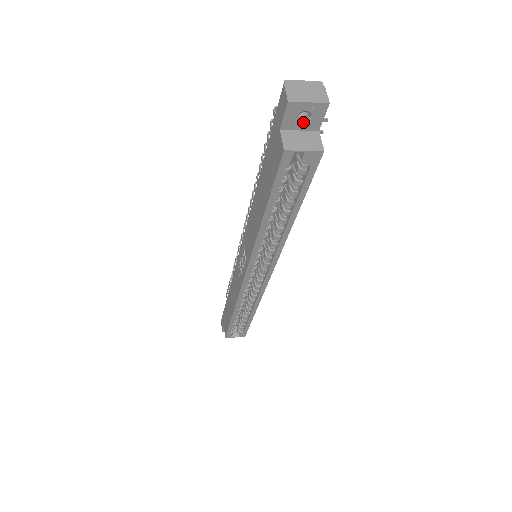
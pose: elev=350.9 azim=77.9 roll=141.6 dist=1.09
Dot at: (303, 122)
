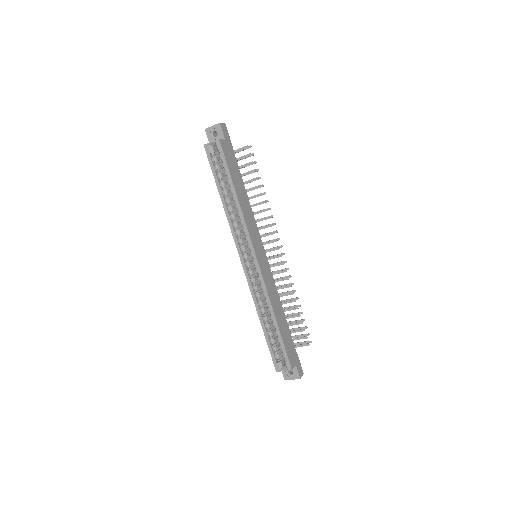
Dot at: (216, 137)
